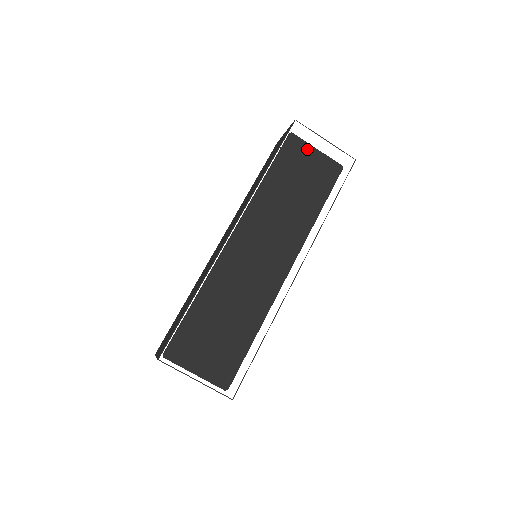
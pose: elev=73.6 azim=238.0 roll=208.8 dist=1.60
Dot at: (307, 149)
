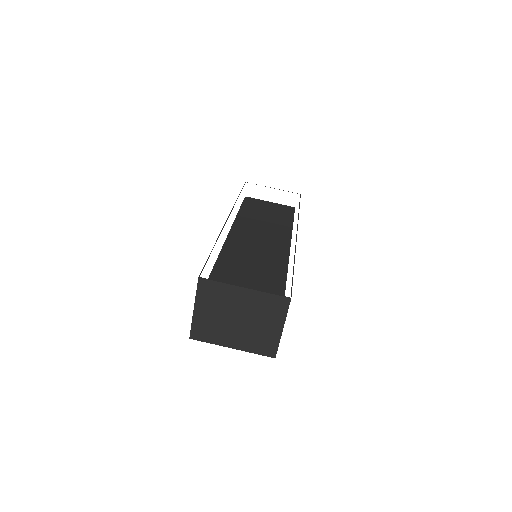
Dot at: (262, 202)
